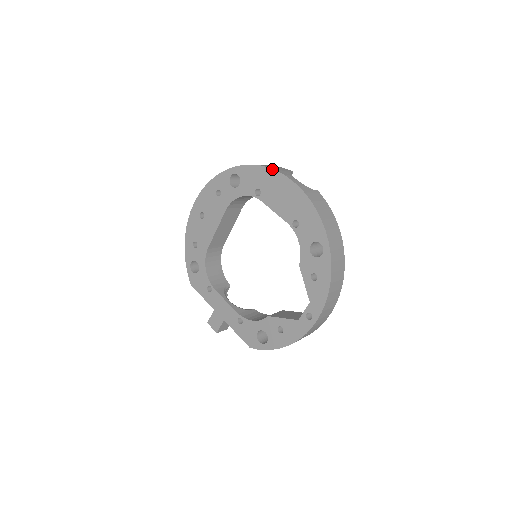
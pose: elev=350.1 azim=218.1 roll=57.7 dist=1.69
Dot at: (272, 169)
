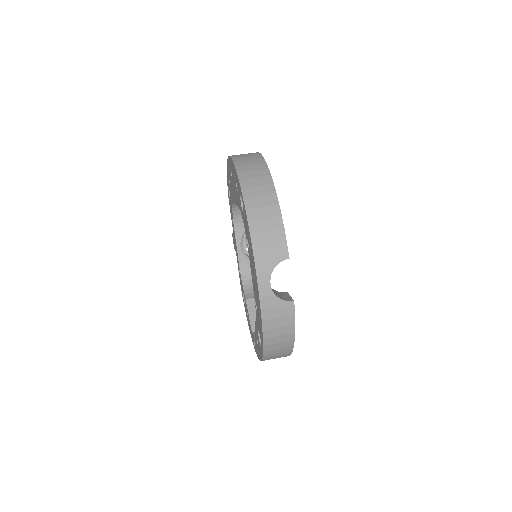
Dot at: (253, 254)
